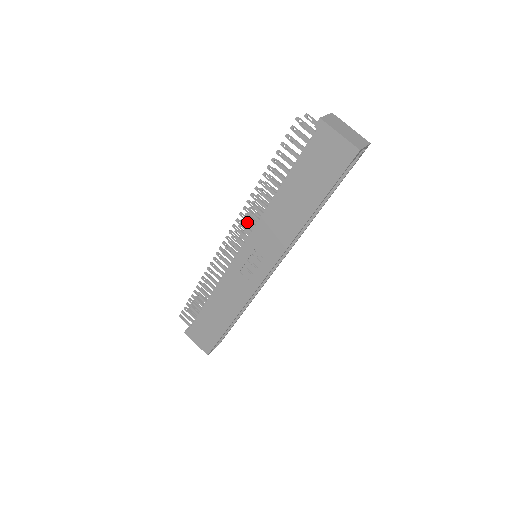
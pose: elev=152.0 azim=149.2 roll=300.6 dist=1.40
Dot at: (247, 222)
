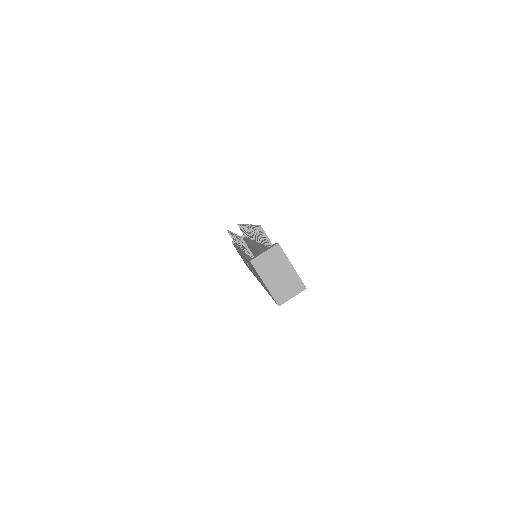
Dot at: occluded
